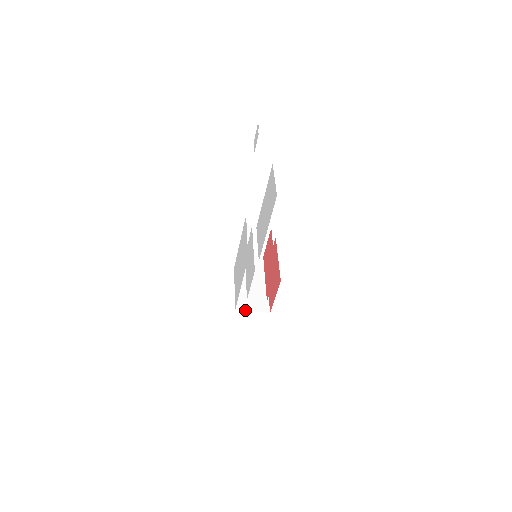
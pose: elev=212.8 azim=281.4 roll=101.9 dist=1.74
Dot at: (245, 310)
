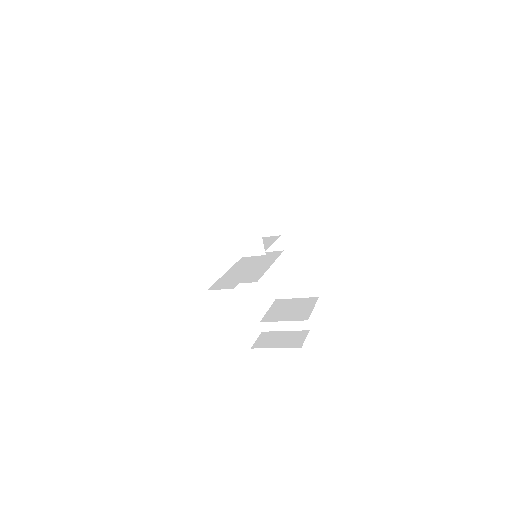
Dot at: (265, 347)
